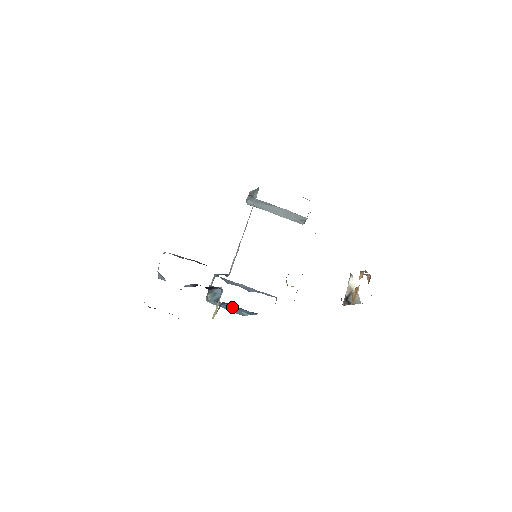
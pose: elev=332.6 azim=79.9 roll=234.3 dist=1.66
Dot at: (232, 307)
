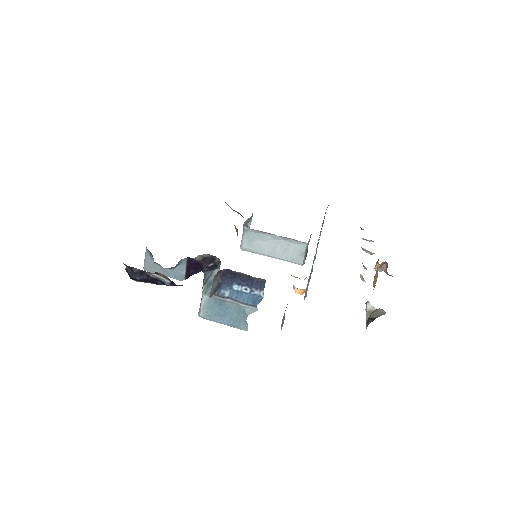
Dot at: (232, 298)
